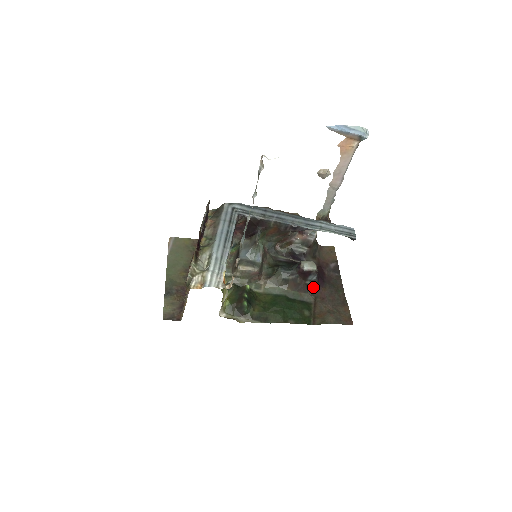
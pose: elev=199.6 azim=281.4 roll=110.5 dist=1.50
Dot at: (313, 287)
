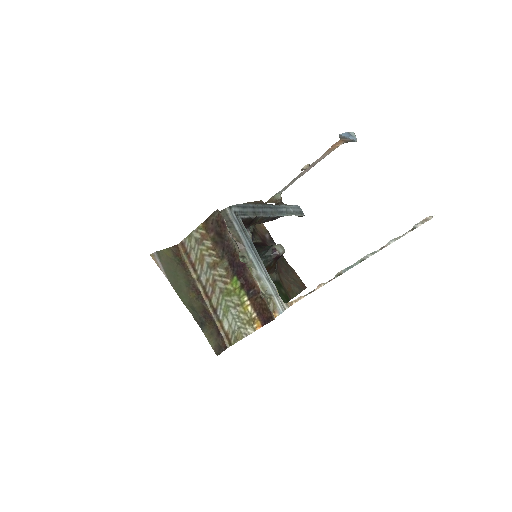
Dot at: (276, 265)
